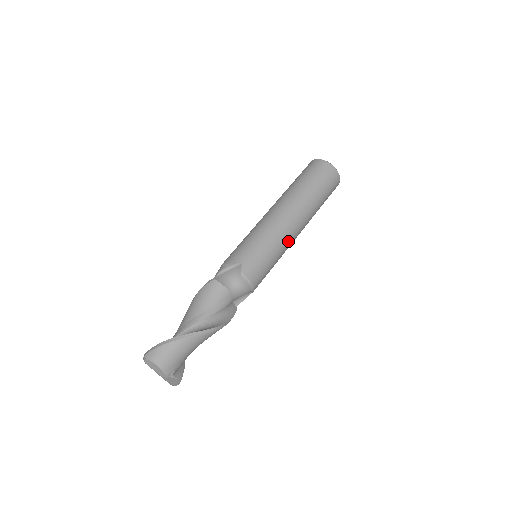
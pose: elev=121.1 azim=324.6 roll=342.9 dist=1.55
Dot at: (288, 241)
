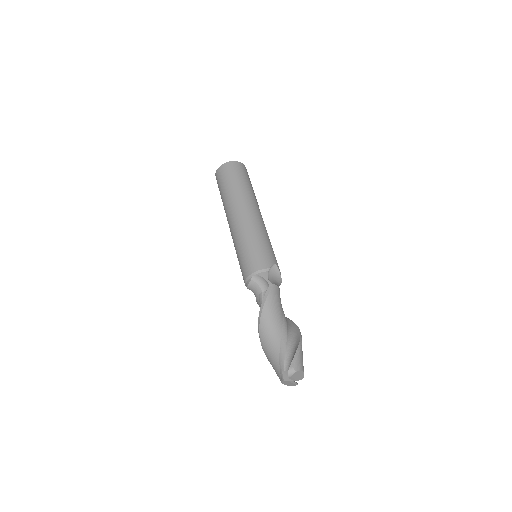
Dot at: occluded
